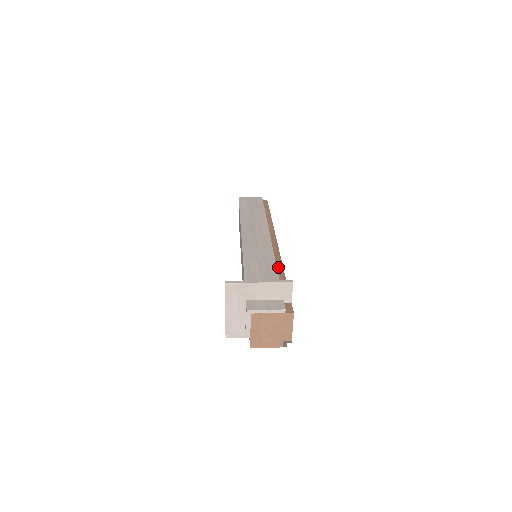
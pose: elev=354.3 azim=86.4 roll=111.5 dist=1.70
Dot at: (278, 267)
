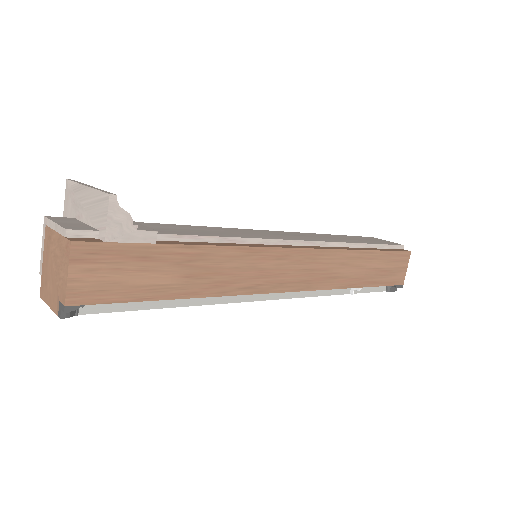
Dot at: (217, 243)
